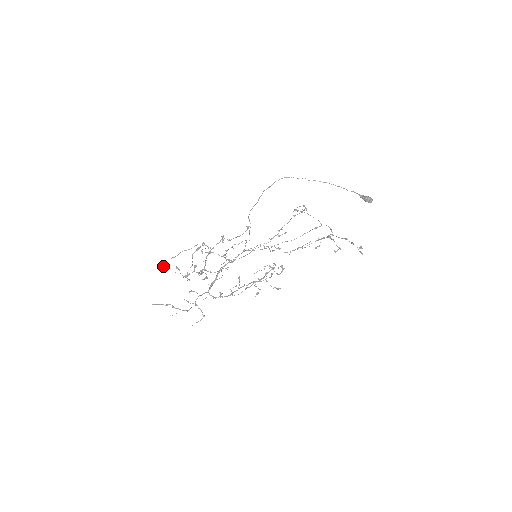
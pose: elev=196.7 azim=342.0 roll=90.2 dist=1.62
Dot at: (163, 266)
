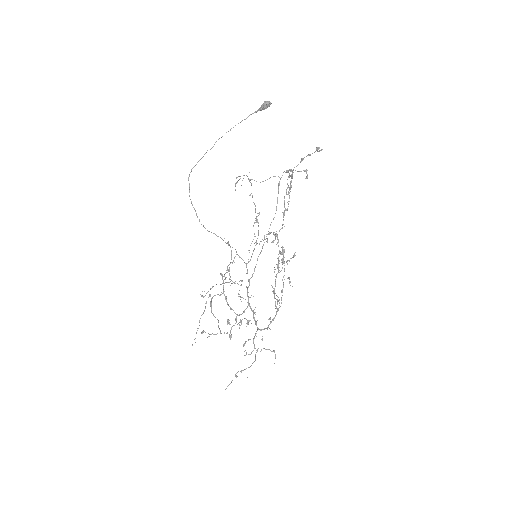
Dot at: occluded
